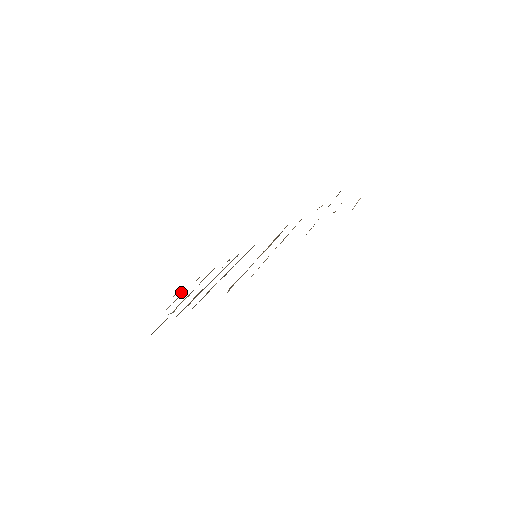
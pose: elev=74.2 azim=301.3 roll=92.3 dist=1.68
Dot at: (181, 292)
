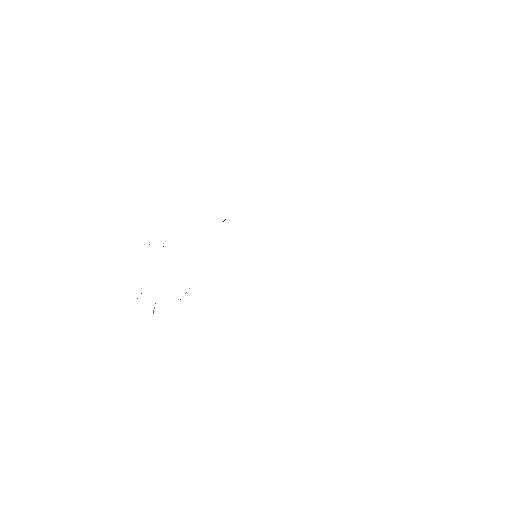
Dot at: occluded
